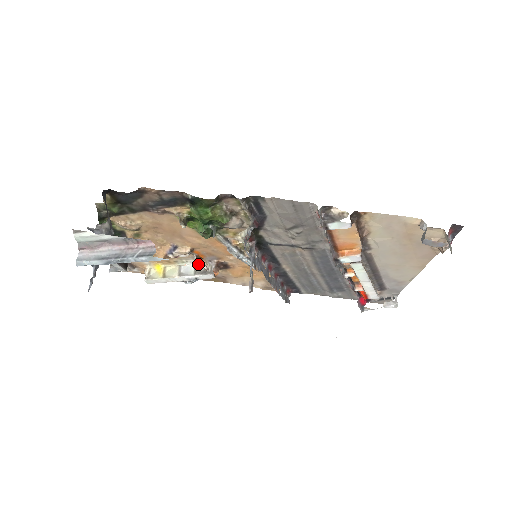
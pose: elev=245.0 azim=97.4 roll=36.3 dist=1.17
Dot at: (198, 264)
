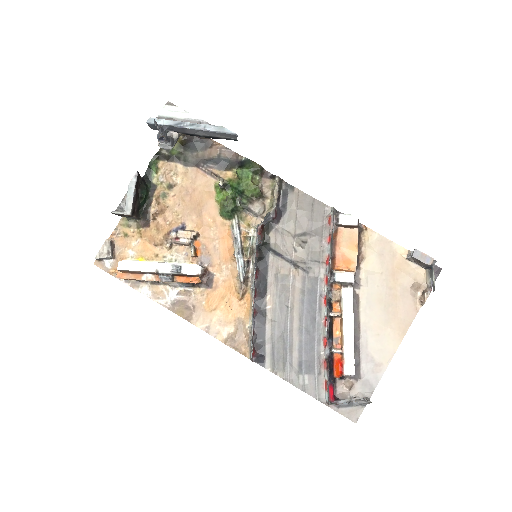
Dot at: occluded
